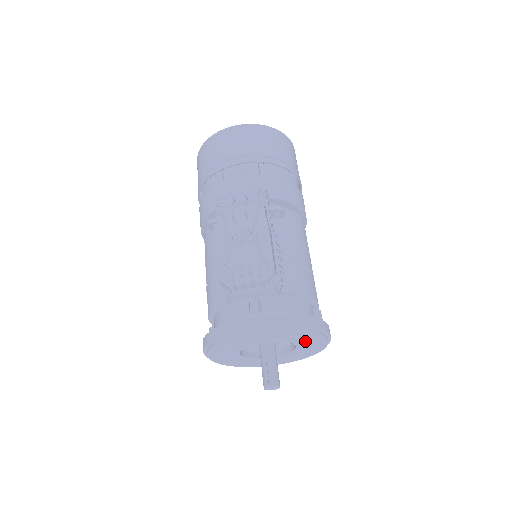
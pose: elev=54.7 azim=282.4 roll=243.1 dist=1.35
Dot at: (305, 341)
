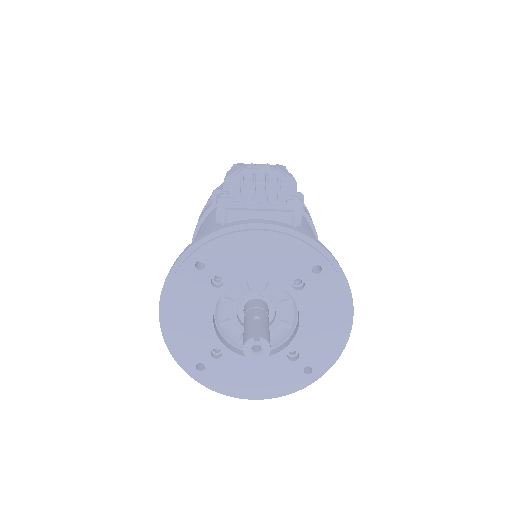
Dot at: (317, 305)
